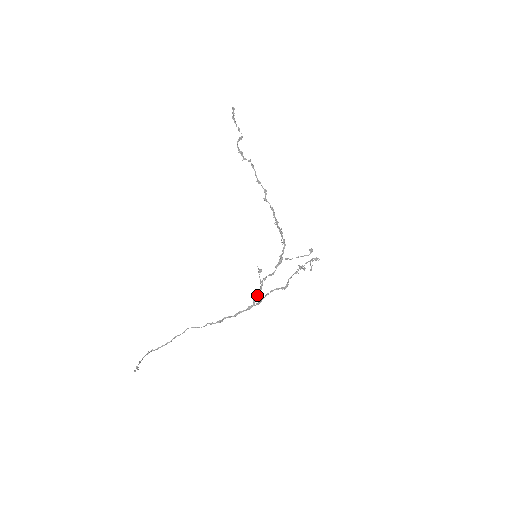
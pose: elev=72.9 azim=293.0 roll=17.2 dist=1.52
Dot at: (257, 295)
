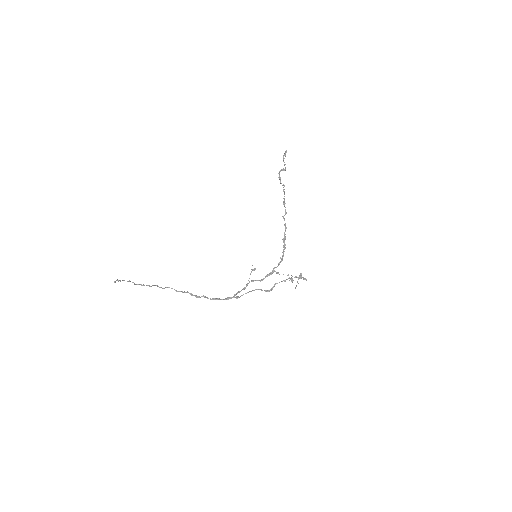
Dot at: (240, 291)
